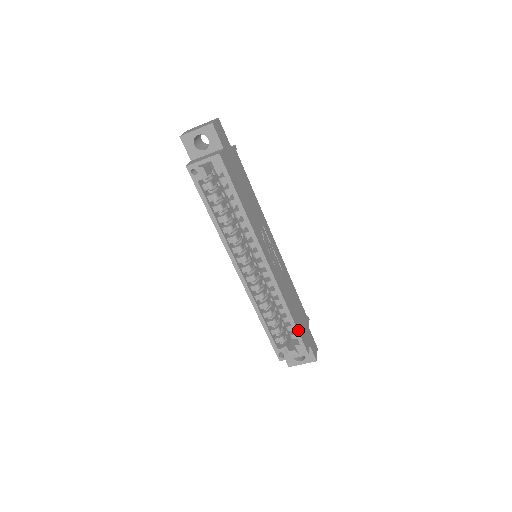
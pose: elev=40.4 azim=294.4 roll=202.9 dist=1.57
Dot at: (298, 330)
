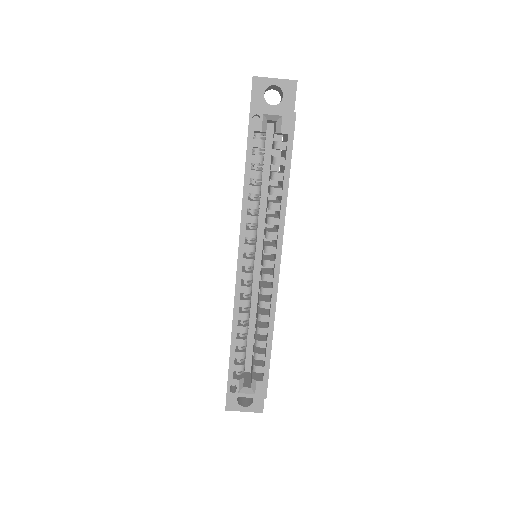
Dot at: occluded
